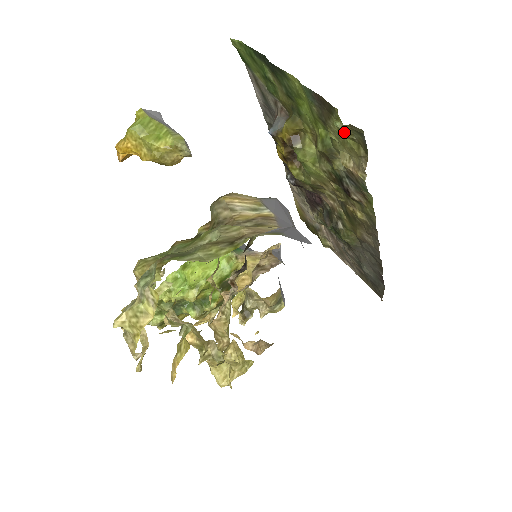
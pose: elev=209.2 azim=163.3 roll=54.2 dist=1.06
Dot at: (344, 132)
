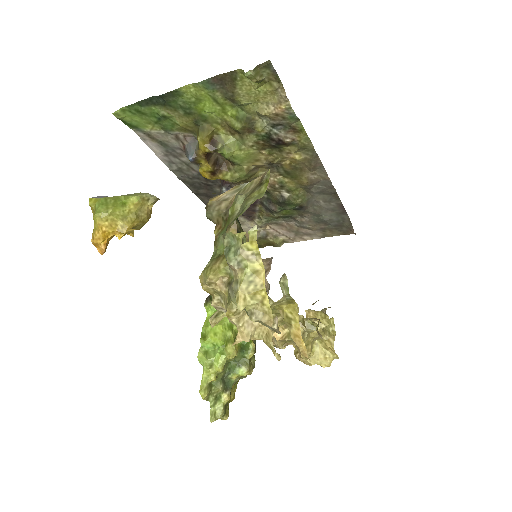
Dot at: (256, 77)
